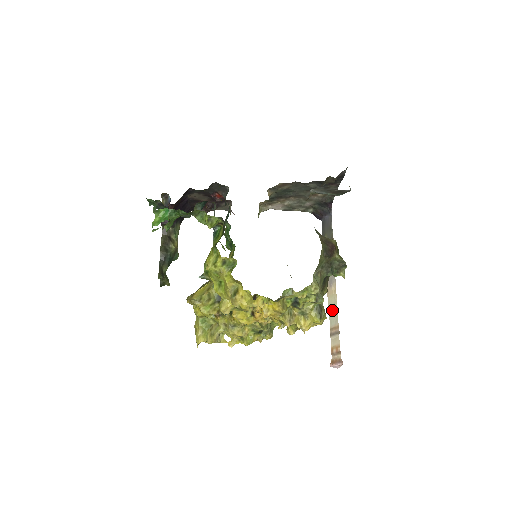
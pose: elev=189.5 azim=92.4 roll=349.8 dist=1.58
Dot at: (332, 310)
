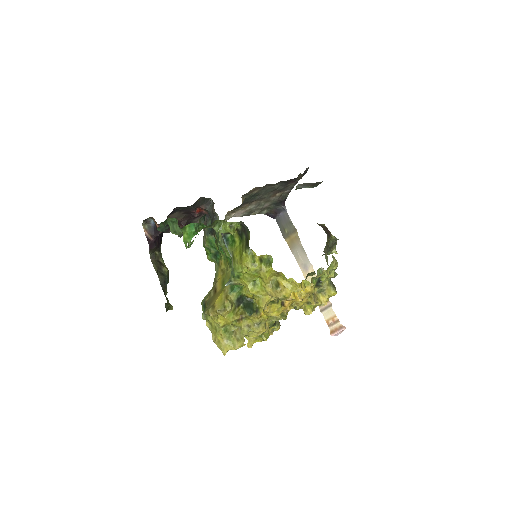
Dot at: occluded
